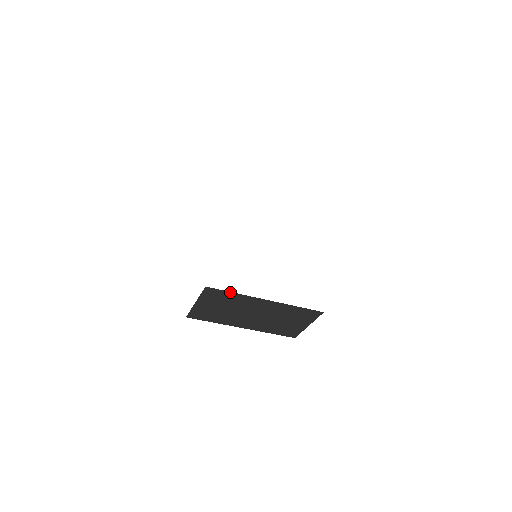
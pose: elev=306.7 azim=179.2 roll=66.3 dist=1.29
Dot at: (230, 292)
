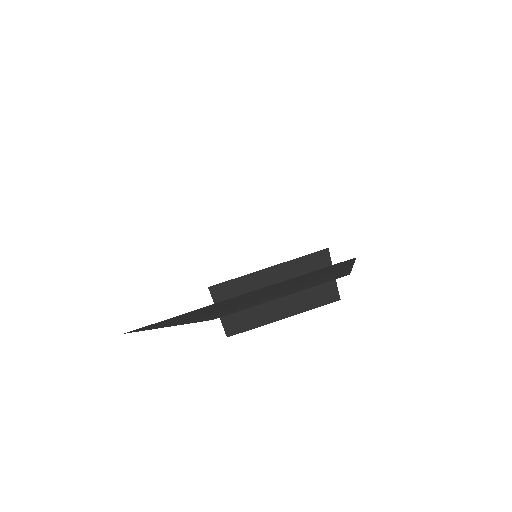
Dot at: (232, 280)
